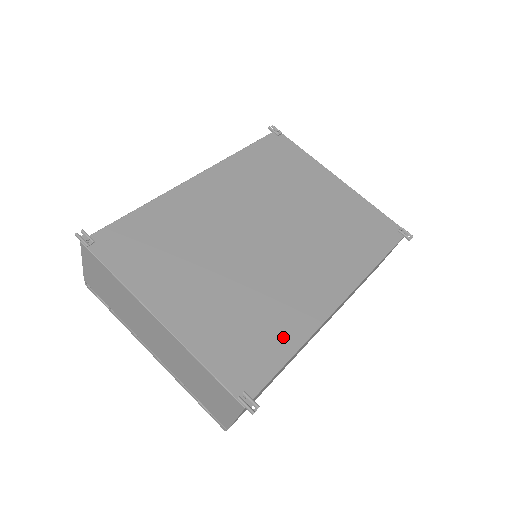
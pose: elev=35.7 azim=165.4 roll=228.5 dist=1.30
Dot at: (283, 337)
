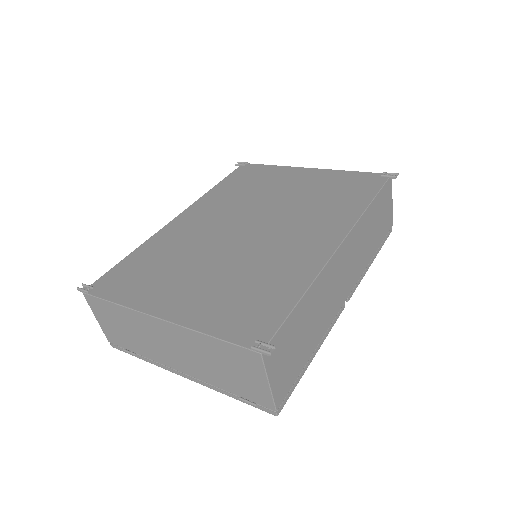
Dot at: (287, 288)
